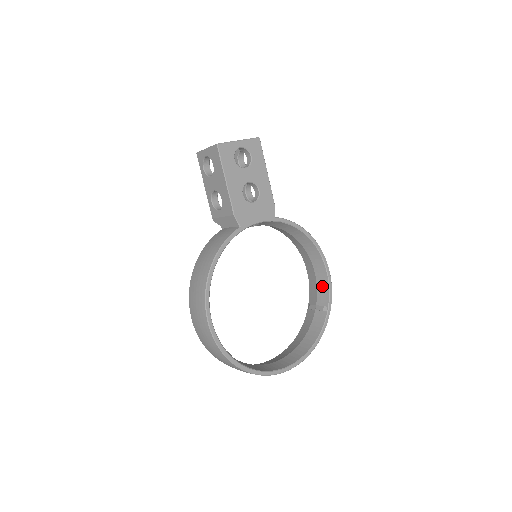
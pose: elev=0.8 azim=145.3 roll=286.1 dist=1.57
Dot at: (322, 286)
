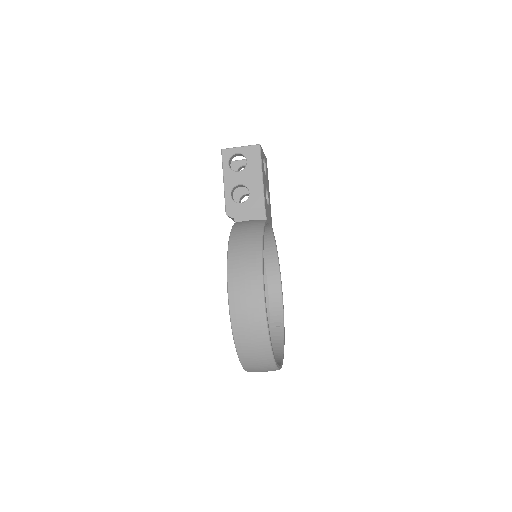
Dot at: (275, 305)
